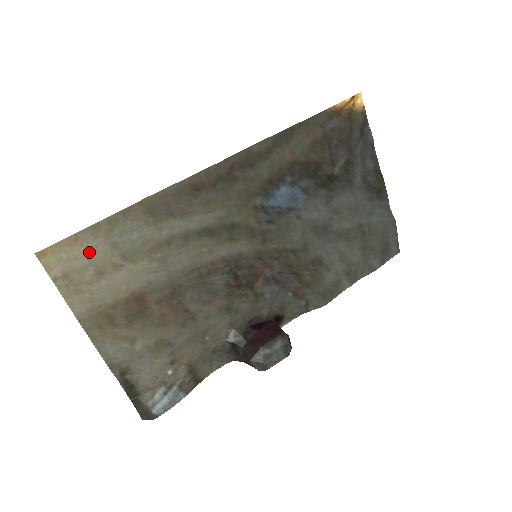
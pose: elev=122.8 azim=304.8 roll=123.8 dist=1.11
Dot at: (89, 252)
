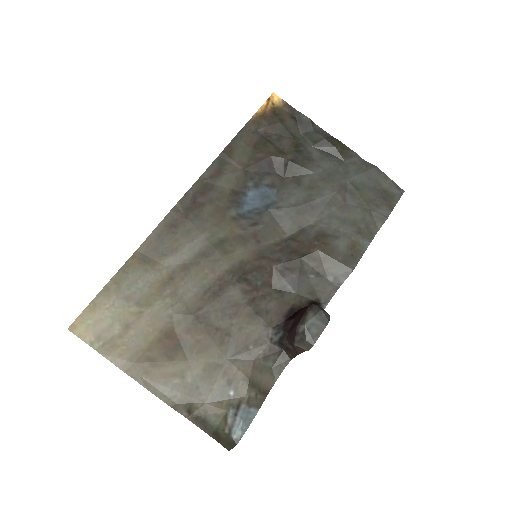
Dot at: (109, 312)
